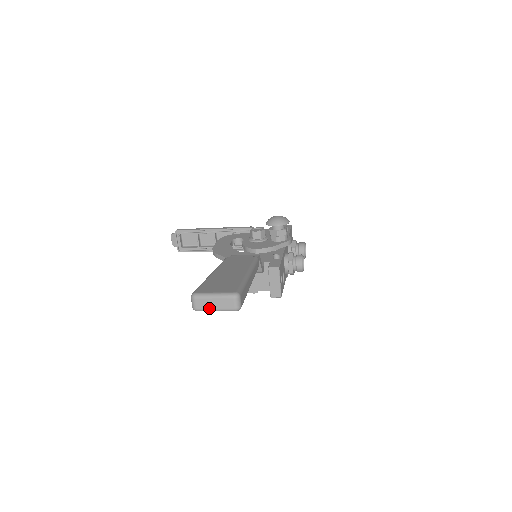
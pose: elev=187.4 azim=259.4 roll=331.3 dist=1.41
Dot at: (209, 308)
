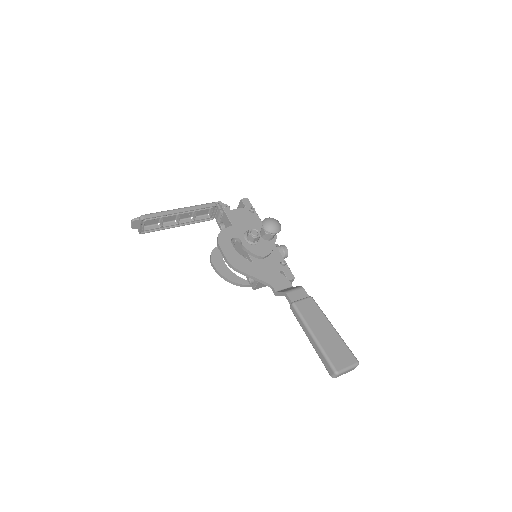
Dot at: occluded
